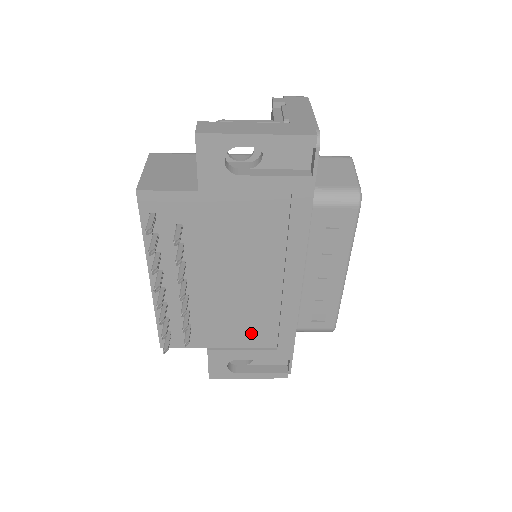
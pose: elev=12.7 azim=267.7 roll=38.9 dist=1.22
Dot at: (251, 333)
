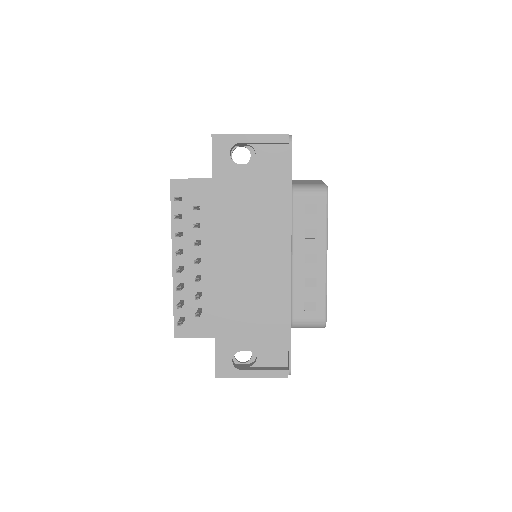
Dot at: (253, 319)
